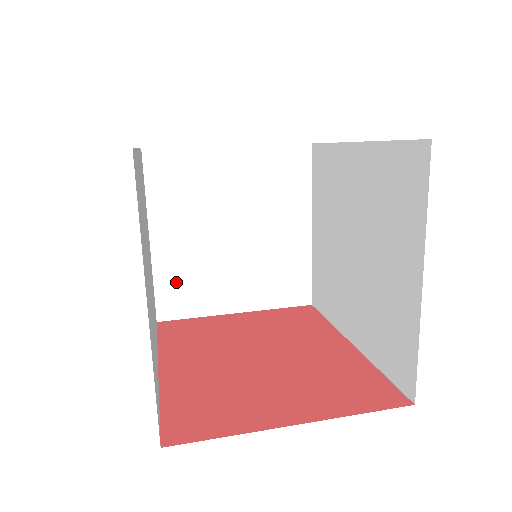
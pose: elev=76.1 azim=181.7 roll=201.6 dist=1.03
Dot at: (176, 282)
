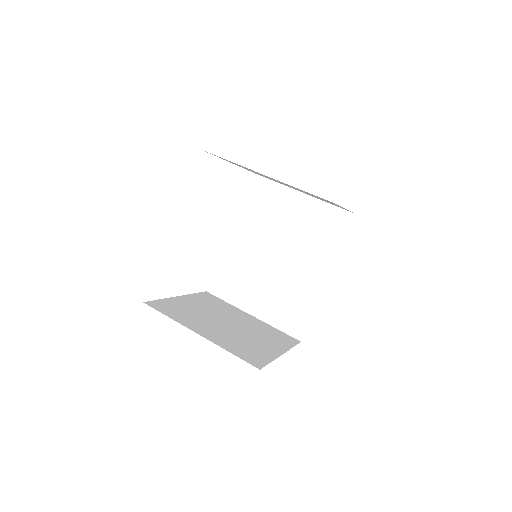
Dot at: (238, 349)
